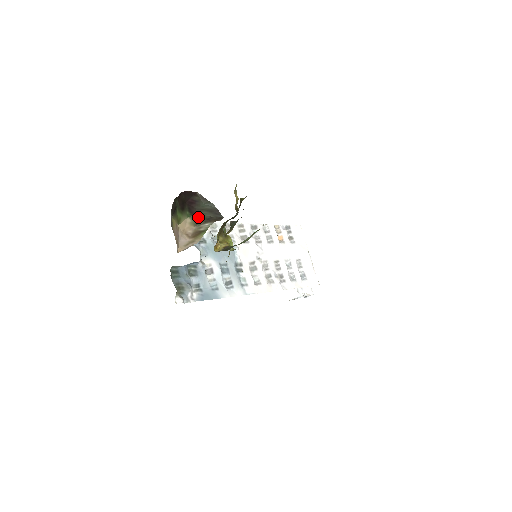
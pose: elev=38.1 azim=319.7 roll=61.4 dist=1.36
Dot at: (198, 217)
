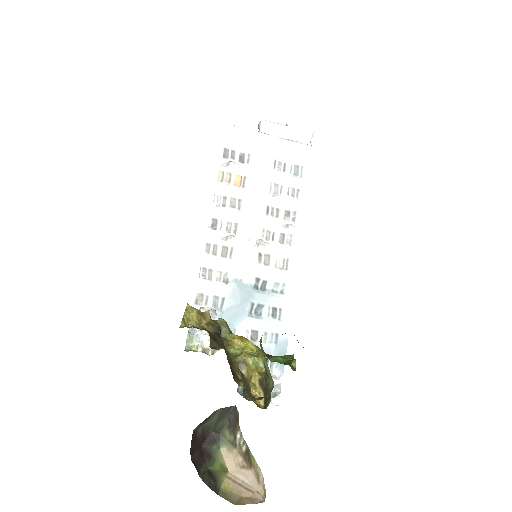
Dot at: (223, 435)
